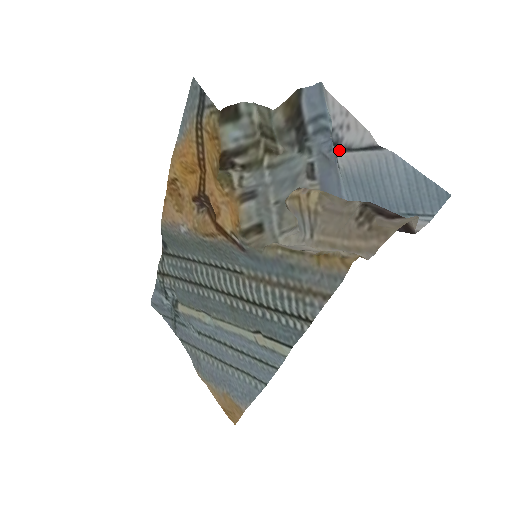
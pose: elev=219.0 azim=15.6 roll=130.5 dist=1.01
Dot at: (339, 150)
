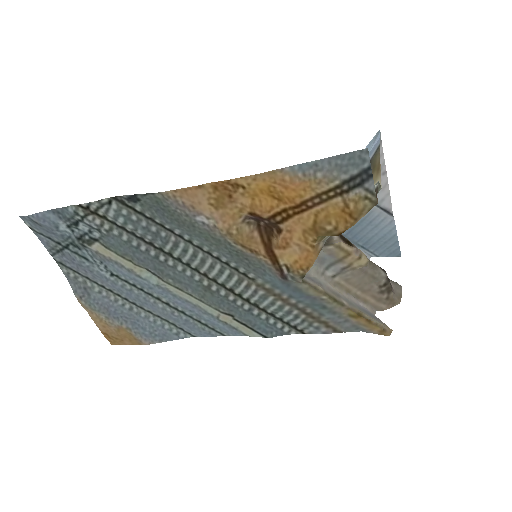
Dot at: occluded
